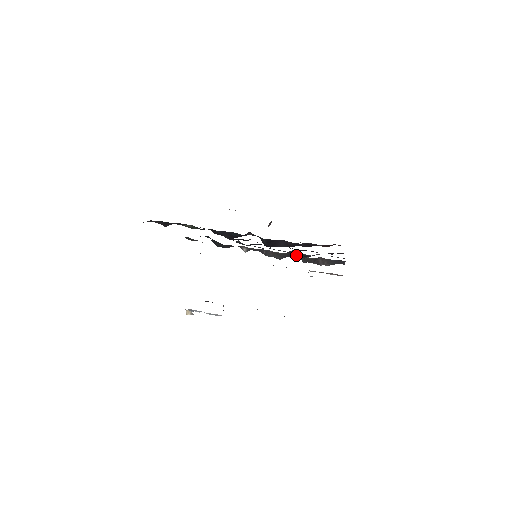
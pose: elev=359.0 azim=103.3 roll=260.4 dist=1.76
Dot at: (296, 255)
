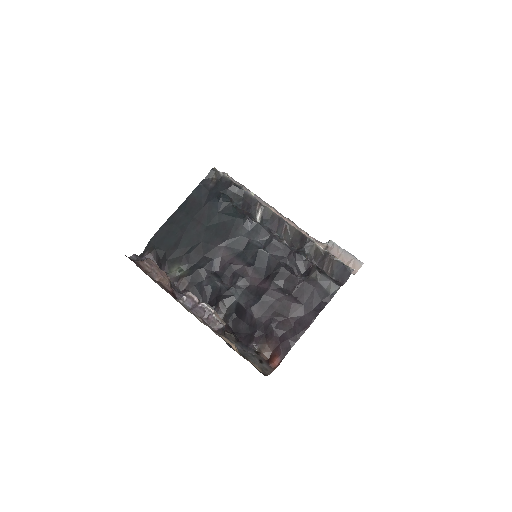
Dot at: (305, 245)
